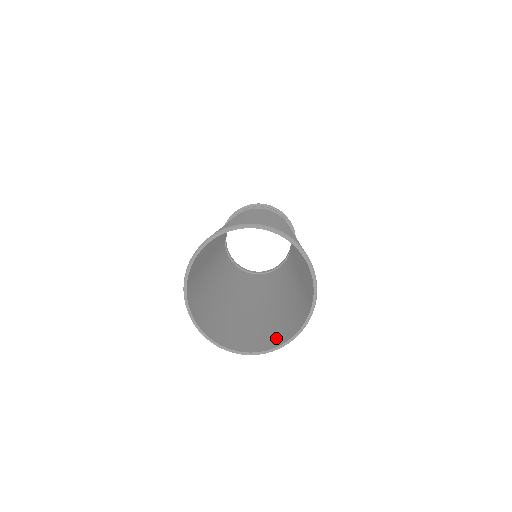
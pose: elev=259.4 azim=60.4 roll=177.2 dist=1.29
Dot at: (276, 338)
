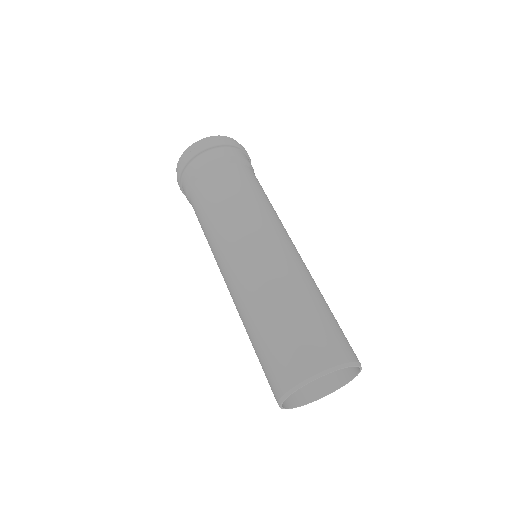
Dot at: (337, 370)
